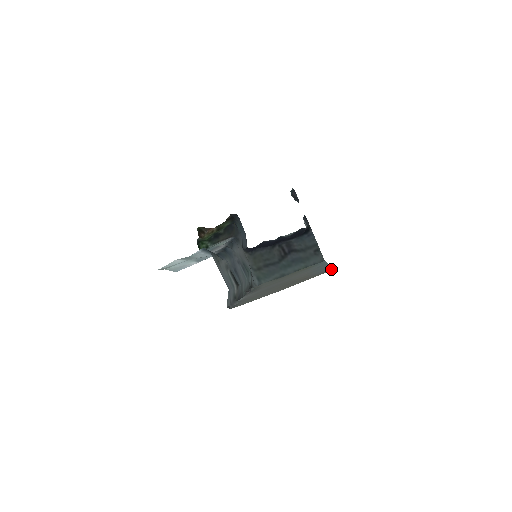
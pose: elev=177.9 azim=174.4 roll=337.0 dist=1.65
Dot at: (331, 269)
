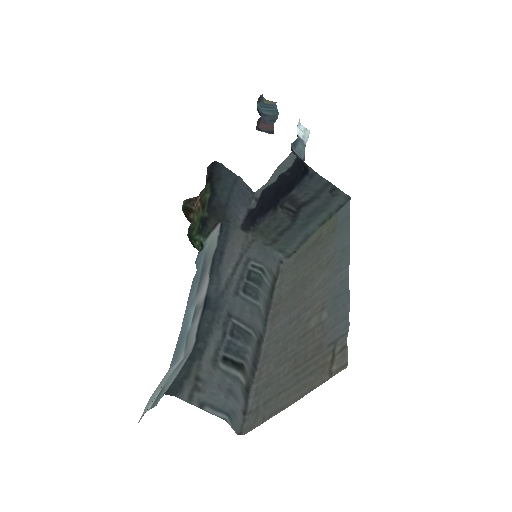
Dot at: (343, 351)
